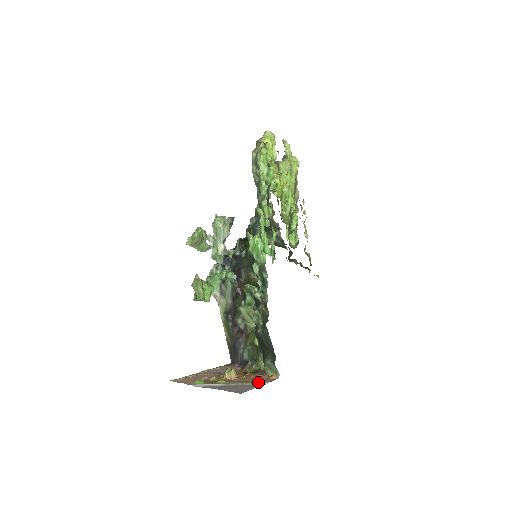
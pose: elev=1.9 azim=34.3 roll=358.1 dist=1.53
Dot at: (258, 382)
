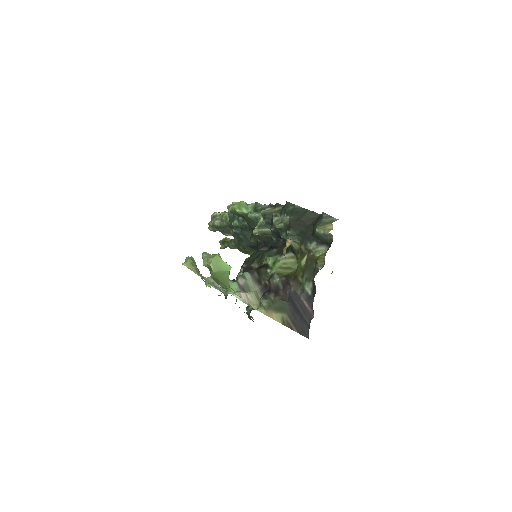
Dot at: occluded
